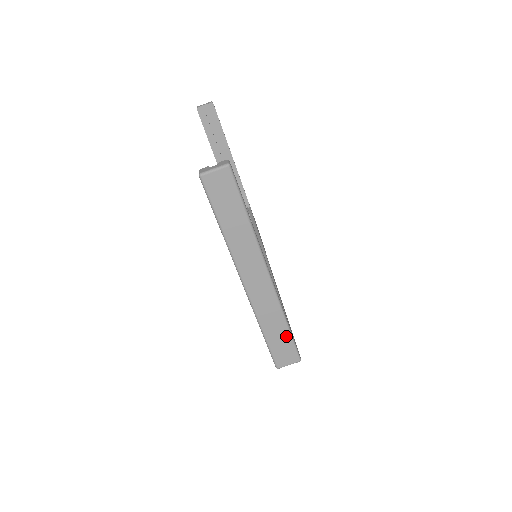
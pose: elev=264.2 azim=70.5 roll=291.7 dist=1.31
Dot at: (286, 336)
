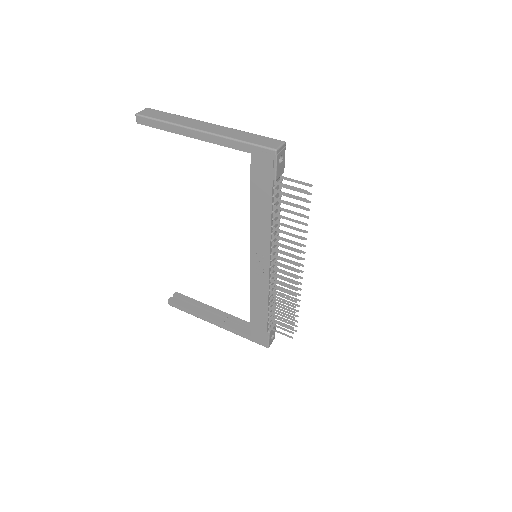
Dot at: (257, 137)
